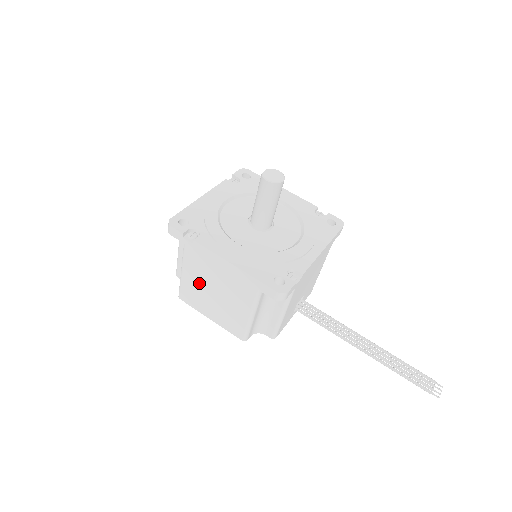
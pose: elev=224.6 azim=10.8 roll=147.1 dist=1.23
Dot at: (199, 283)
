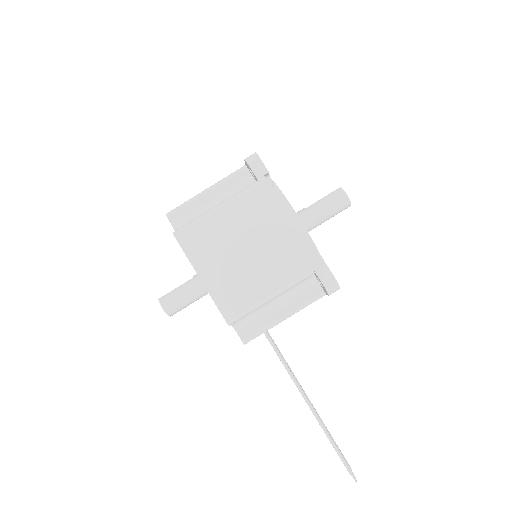
Dot at: (232, 231)
